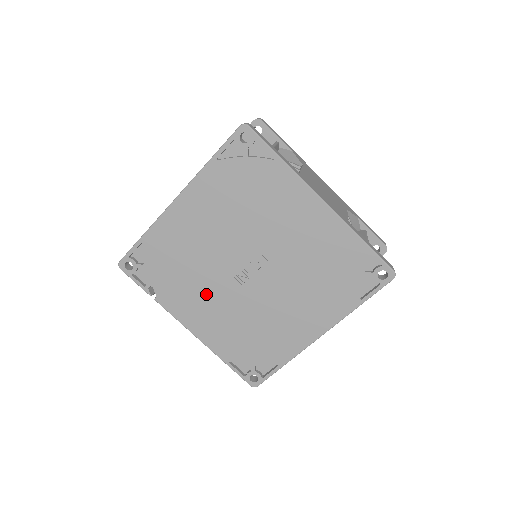
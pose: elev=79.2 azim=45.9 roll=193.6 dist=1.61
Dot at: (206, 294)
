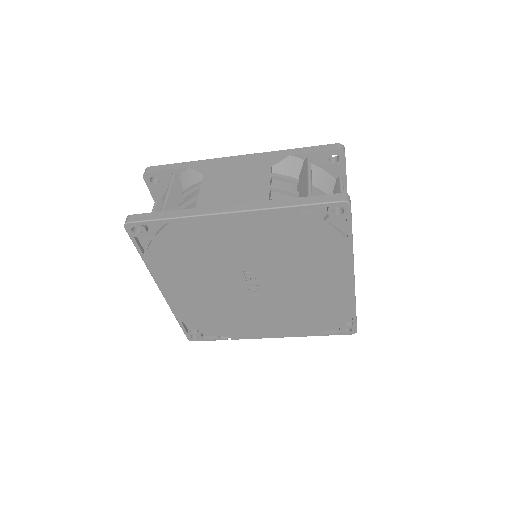
Dot at: (251, 316)
